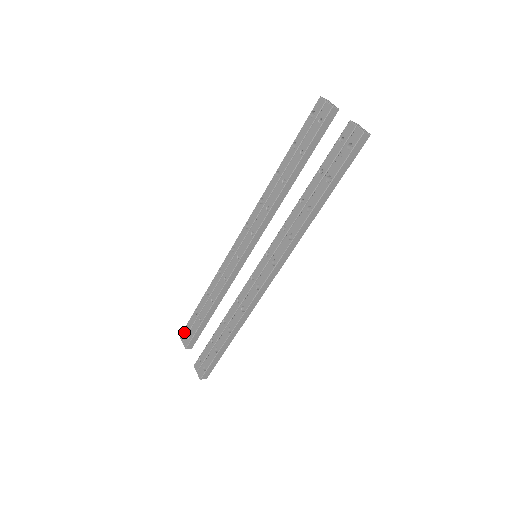
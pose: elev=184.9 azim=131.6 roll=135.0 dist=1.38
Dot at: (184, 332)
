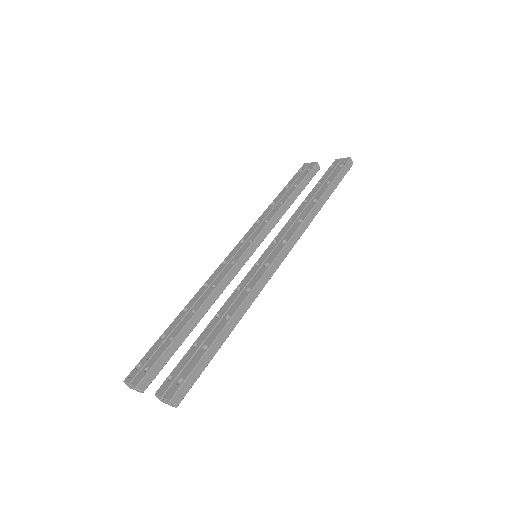
Dot at: (135, 369)
